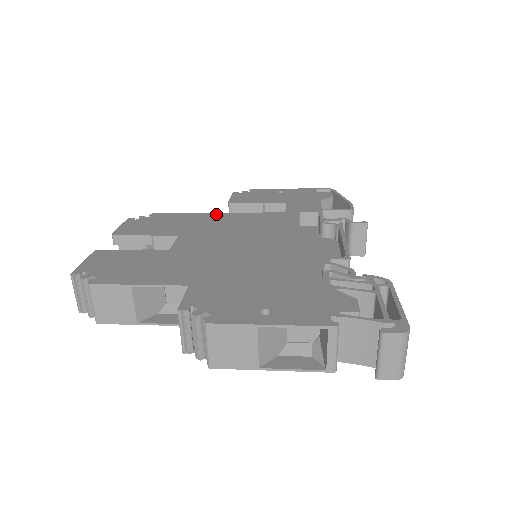
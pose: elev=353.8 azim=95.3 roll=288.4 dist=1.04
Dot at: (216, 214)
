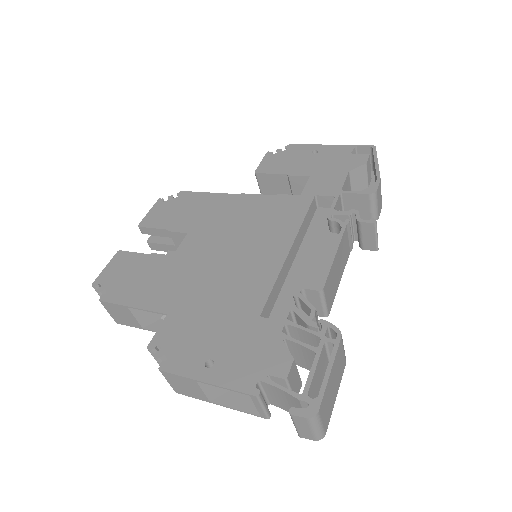
Dot at: (234, 196)
